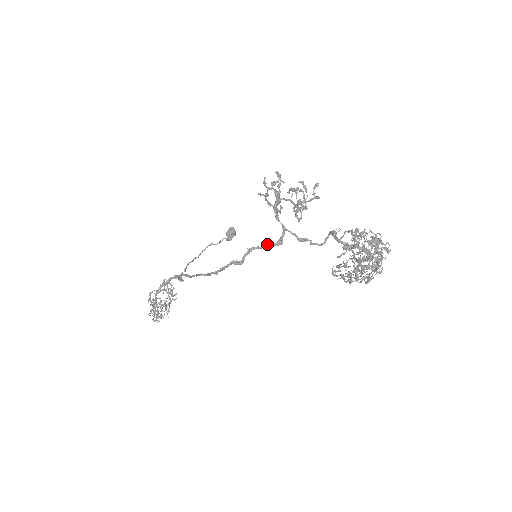
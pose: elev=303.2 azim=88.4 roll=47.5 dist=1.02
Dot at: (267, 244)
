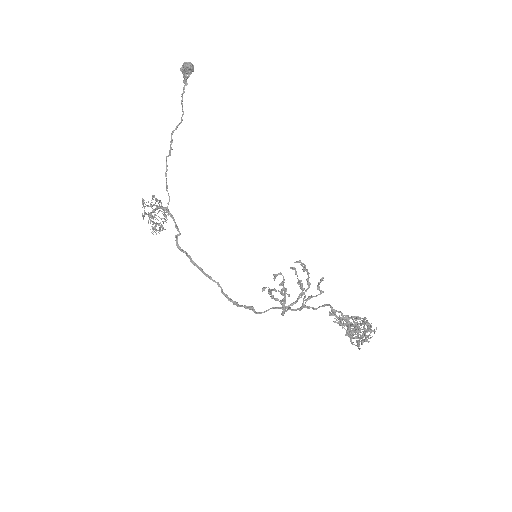
Dot at: (274, 308)
